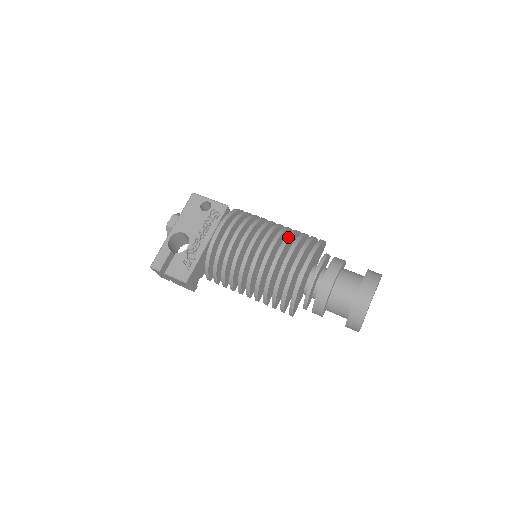
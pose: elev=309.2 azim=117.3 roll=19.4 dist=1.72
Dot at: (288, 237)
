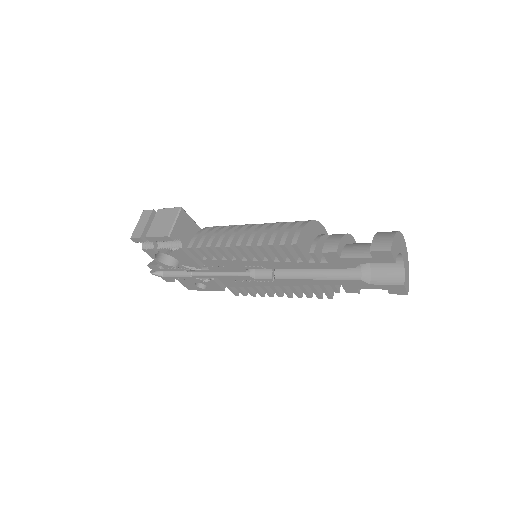
Dot at: occluded
